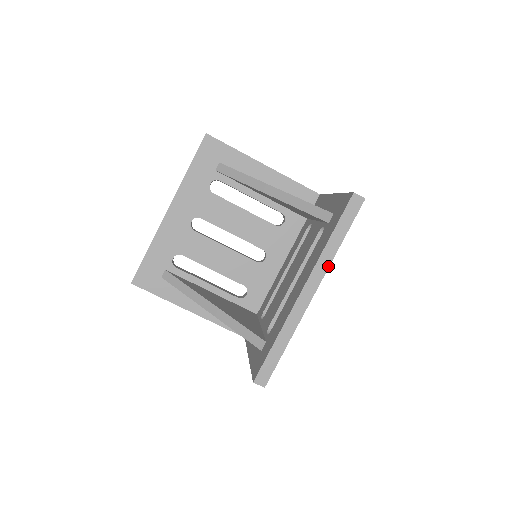
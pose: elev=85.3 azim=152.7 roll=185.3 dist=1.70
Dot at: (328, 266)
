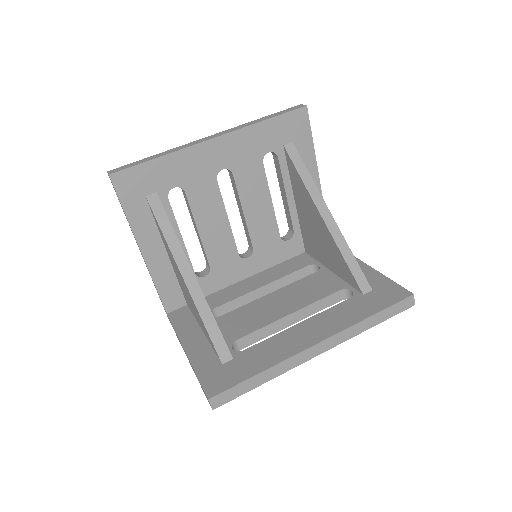
Dot at: (350, 338)
